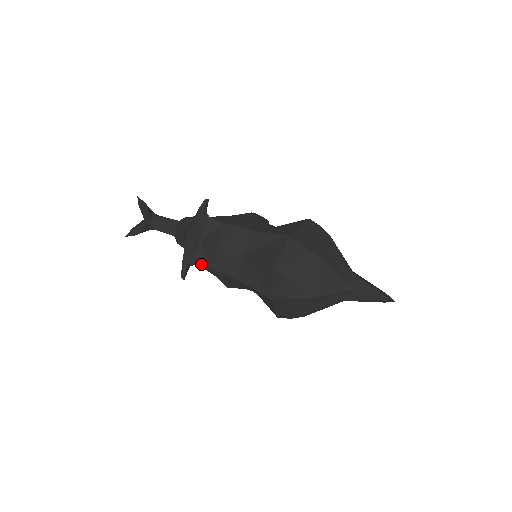
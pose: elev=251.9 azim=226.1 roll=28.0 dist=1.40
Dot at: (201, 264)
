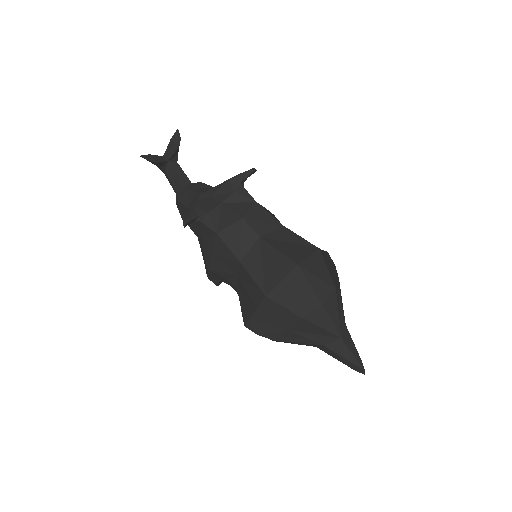
Dot at: (209, 225)
